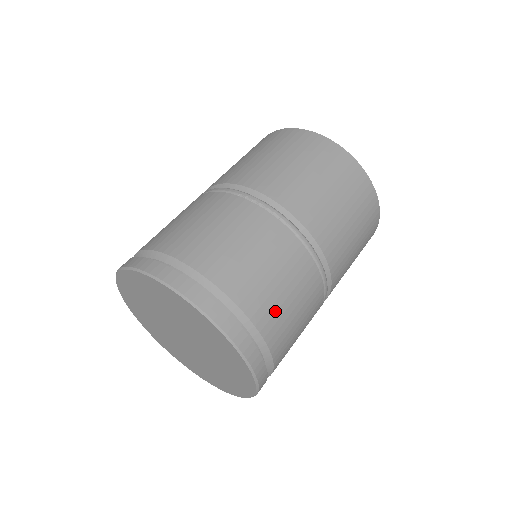
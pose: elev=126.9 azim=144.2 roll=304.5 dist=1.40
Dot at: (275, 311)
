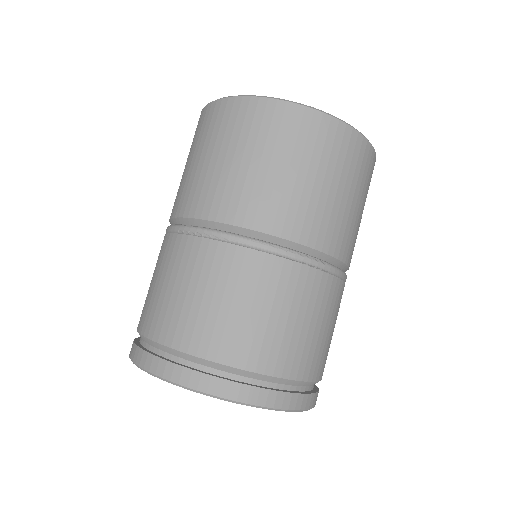
Dot at: (261, 341)
